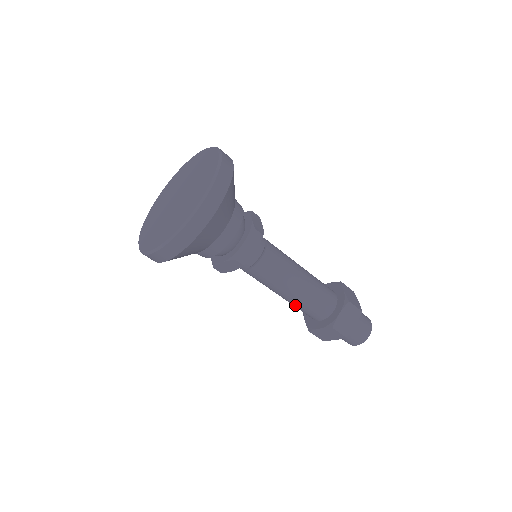
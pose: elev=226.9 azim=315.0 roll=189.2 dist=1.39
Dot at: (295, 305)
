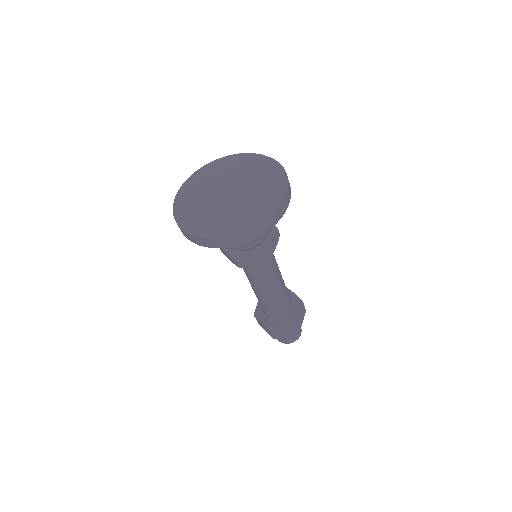
Dot at: (257, 298)
